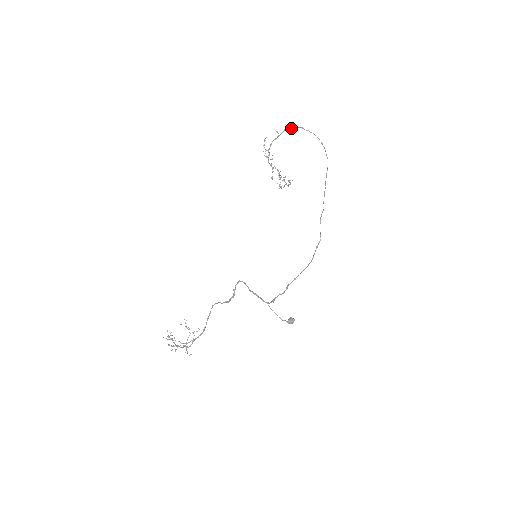
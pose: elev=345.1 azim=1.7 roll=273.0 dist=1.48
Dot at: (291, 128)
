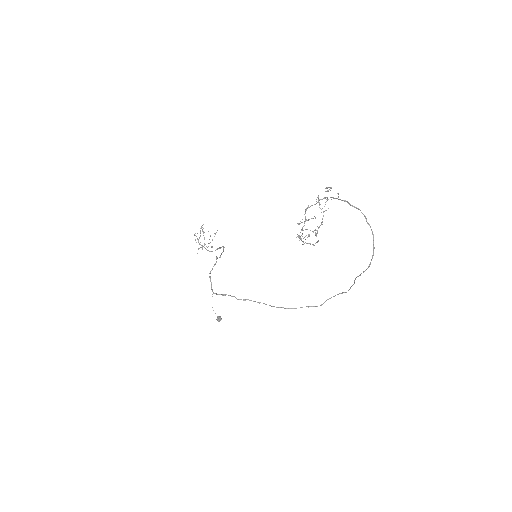
Dot at: (352, 205)
